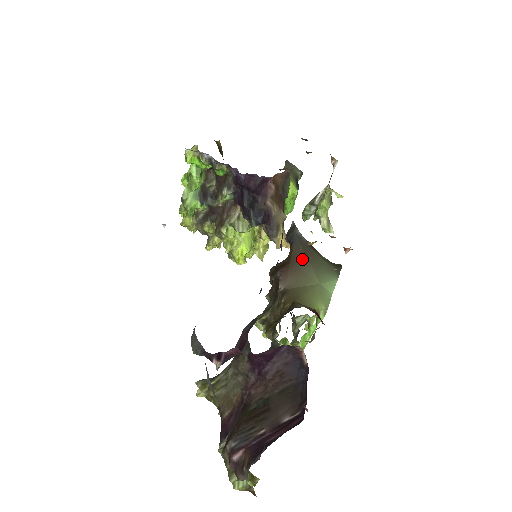
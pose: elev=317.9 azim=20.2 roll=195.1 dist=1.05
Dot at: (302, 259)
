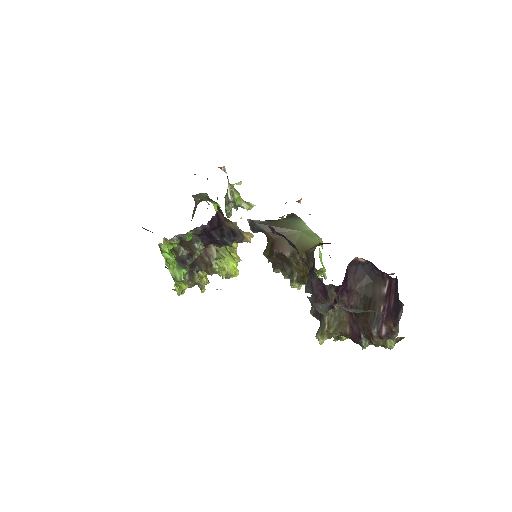
Dot at: (278, 231)
